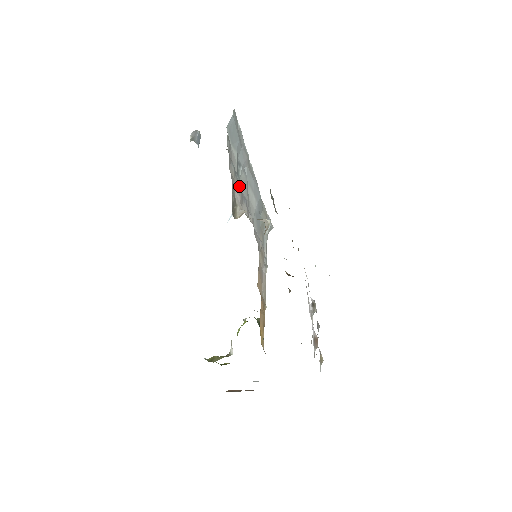
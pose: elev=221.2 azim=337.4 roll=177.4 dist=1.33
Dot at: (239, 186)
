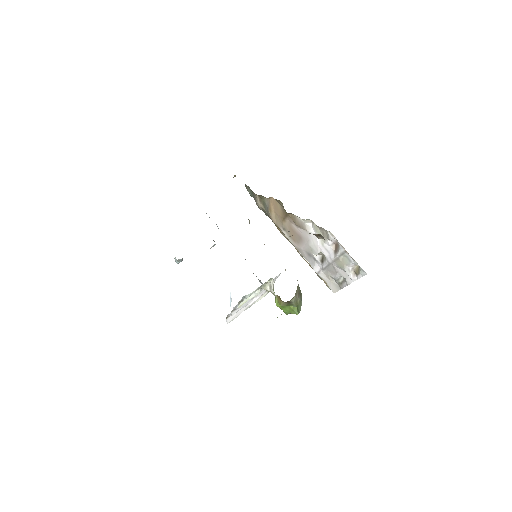
Dot at: occluded
